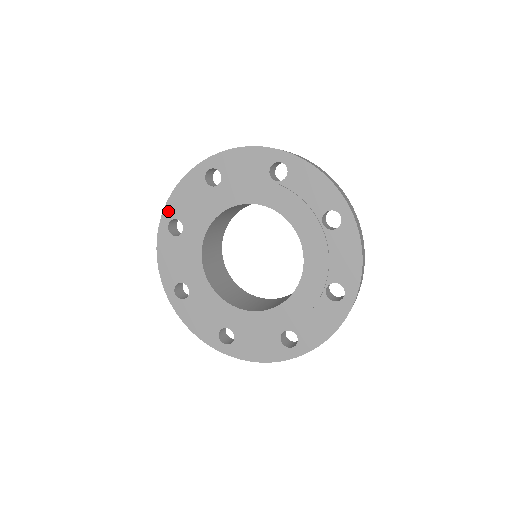
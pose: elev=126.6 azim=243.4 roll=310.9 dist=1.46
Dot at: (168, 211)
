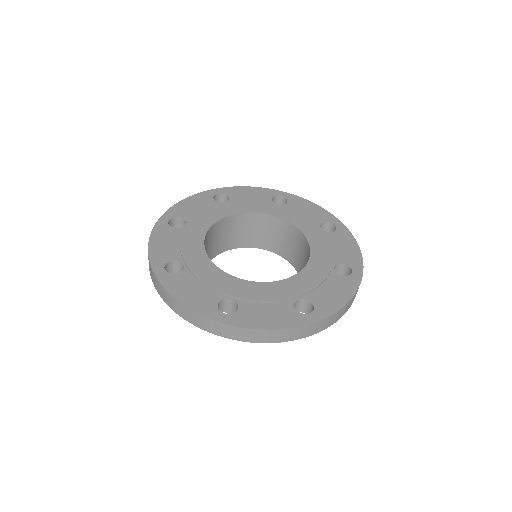
Dot at: (156, 261)
